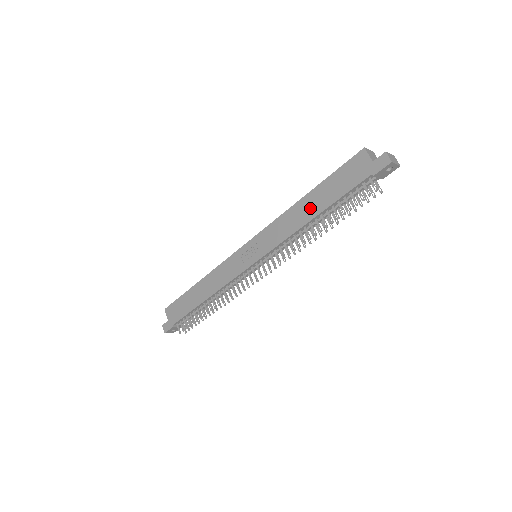
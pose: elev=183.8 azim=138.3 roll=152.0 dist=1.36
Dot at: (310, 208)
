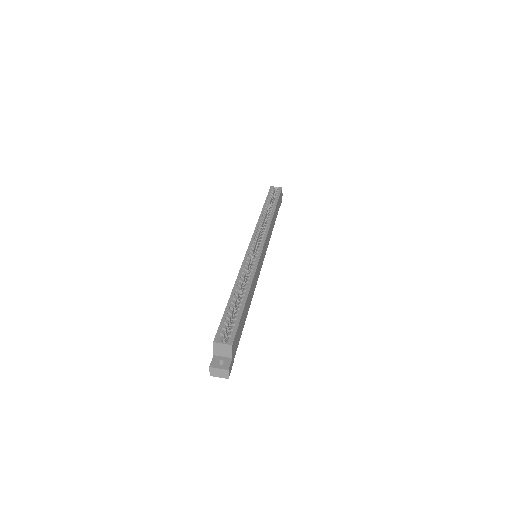
Dot at: occluded
